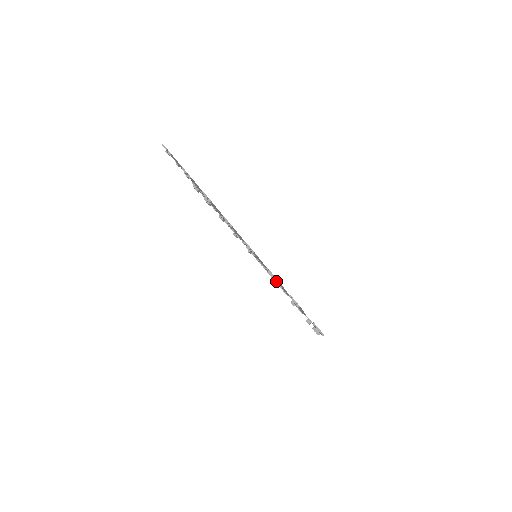
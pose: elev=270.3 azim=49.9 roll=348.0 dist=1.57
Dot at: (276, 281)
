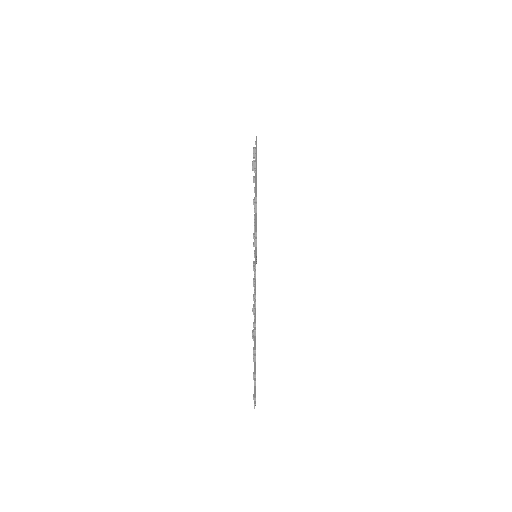
Dot at: occluded
